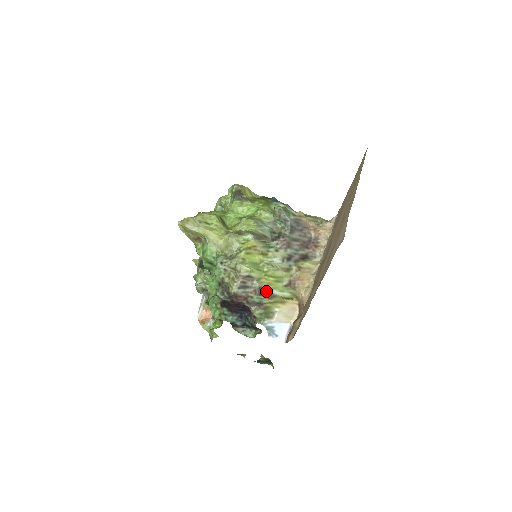
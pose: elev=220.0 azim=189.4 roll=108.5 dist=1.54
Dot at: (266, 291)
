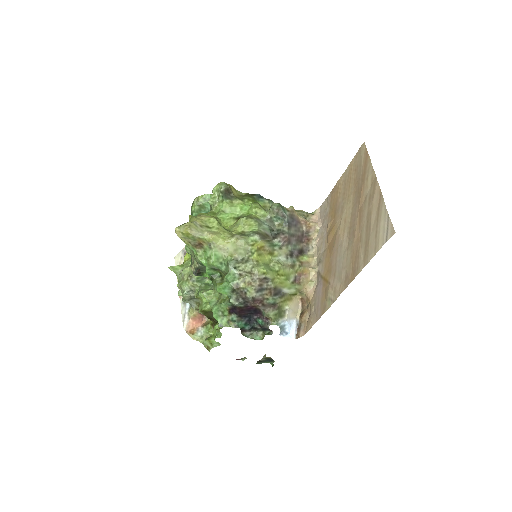
Dot at: (279, 291)
